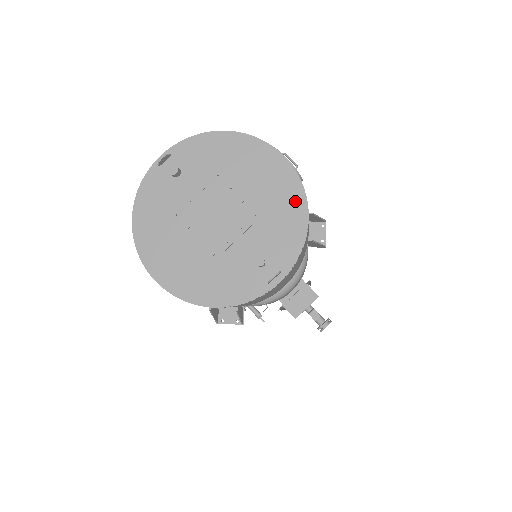
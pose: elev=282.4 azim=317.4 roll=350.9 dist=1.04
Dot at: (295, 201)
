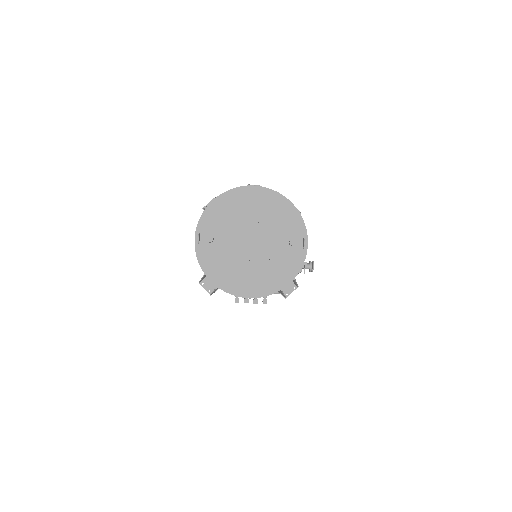
Dot at: (279, 201)
